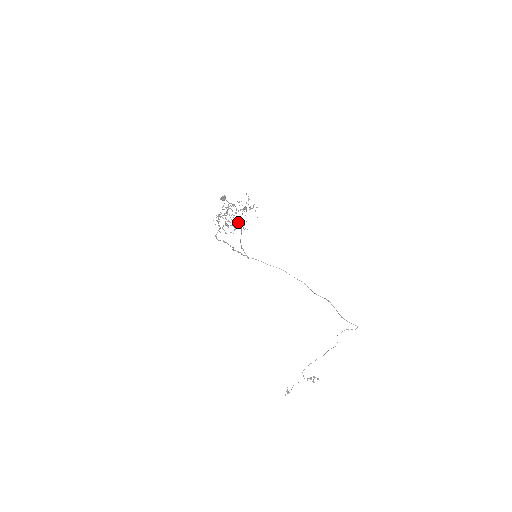
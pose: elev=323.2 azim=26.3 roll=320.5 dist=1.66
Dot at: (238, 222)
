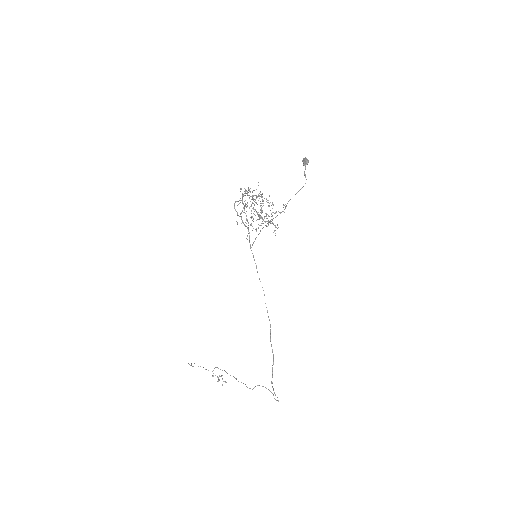
Dot at: occluded
